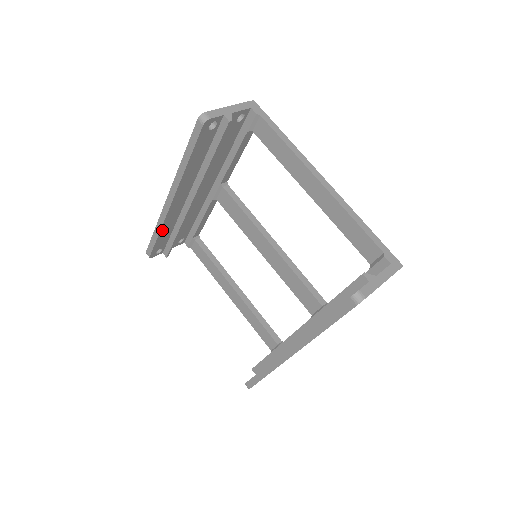
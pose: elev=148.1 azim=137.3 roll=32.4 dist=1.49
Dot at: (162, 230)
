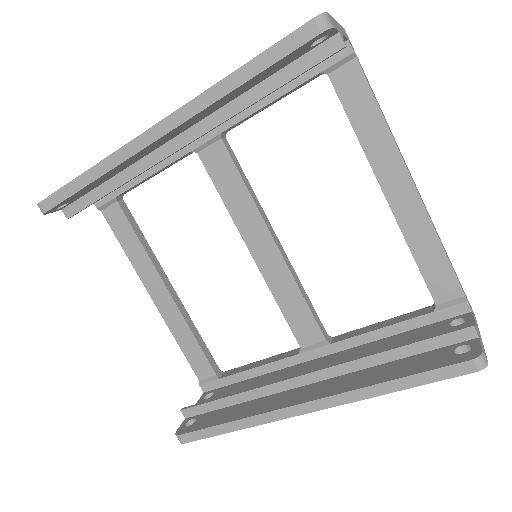
Dot at: (101, 176)
